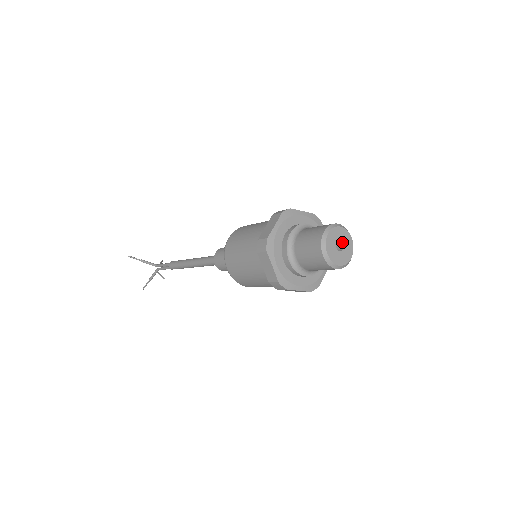
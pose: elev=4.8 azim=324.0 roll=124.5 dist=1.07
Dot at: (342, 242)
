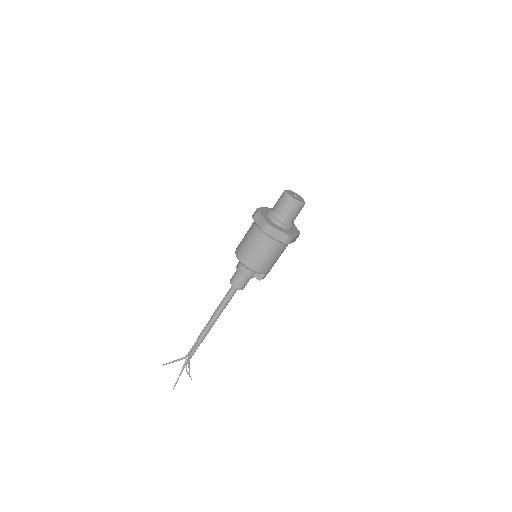
Dot at: (297, 196)
